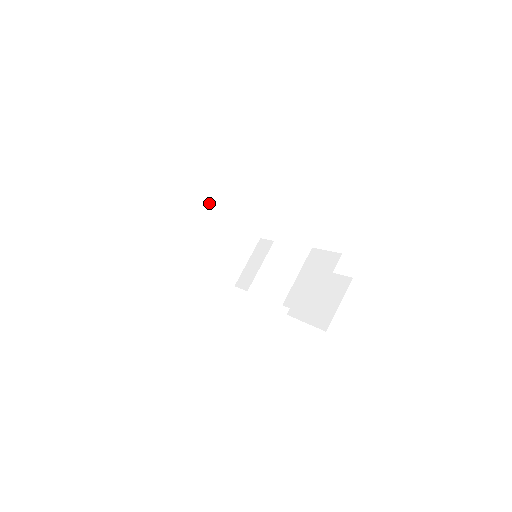
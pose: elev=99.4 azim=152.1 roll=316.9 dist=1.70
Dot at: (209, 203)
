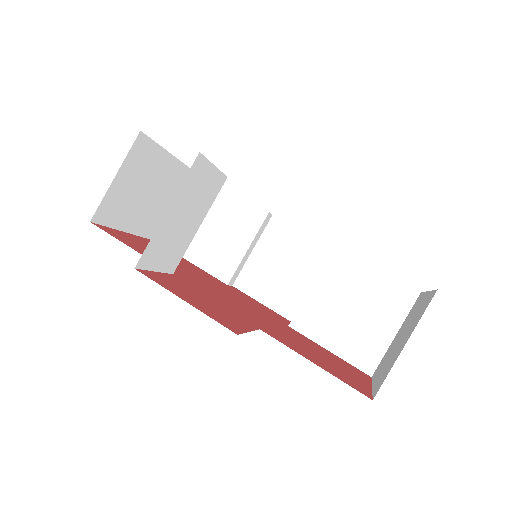
Dot at: (239, 200)
